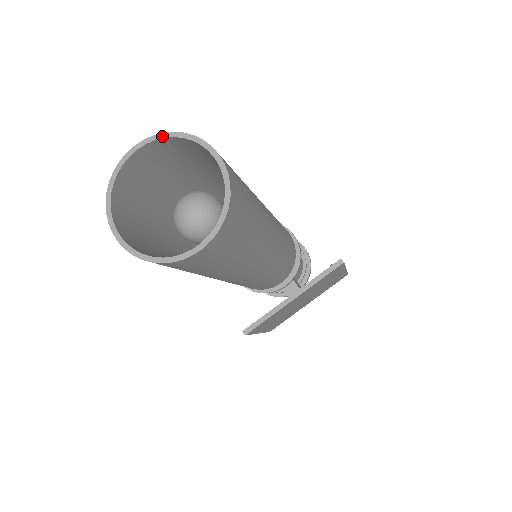
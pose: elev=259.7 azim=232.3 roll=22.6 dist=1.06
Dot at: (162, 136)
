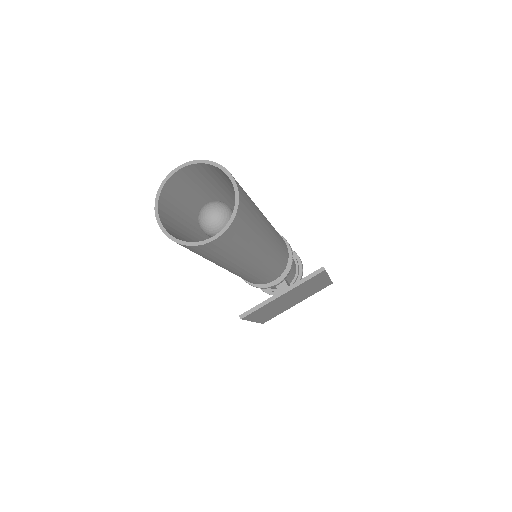
Dot at: (198, 162)
